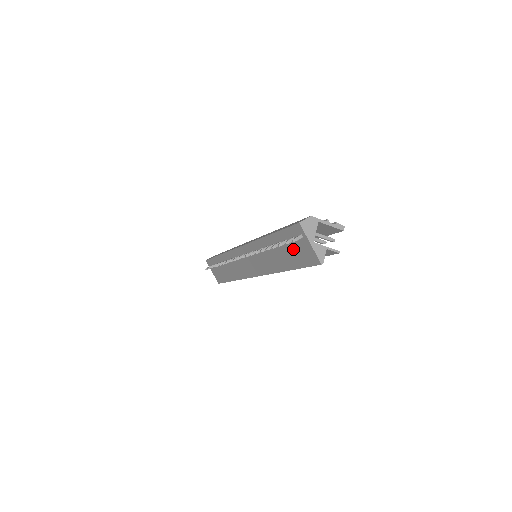
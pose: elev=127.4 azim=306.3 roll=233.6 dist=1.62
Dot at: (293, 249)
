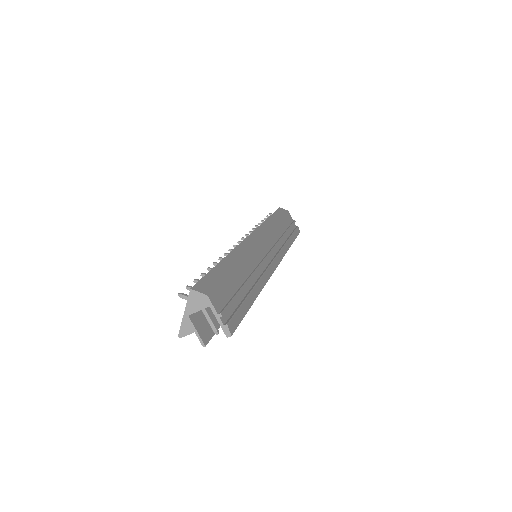
Dot at: occluded
